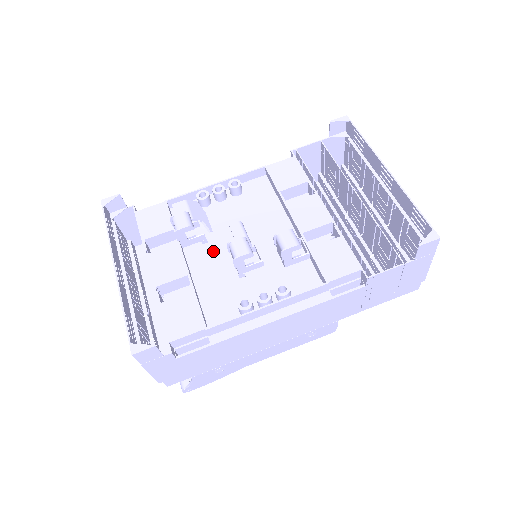
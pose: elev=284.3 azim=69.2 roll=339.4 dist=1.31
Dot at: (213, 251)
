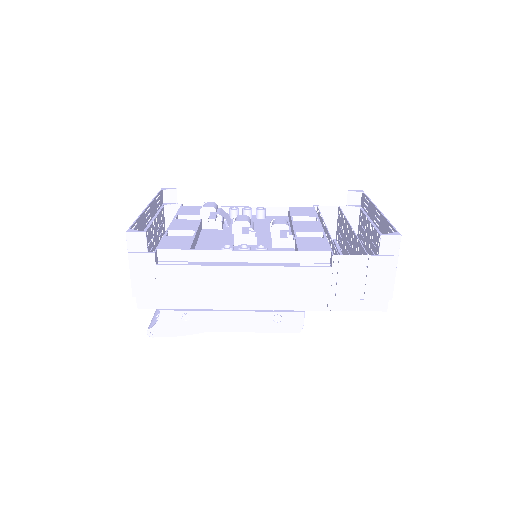
Dot at: (223, 233)
